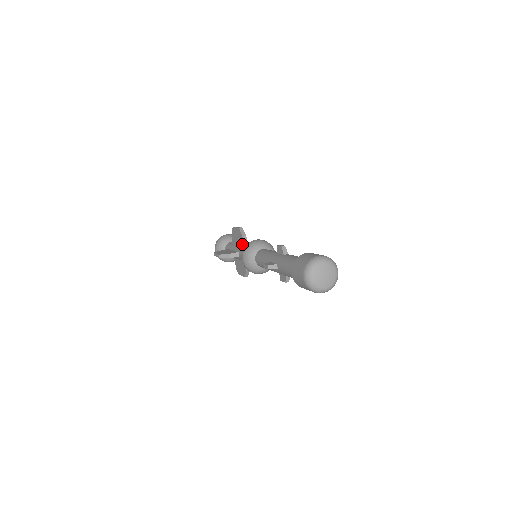
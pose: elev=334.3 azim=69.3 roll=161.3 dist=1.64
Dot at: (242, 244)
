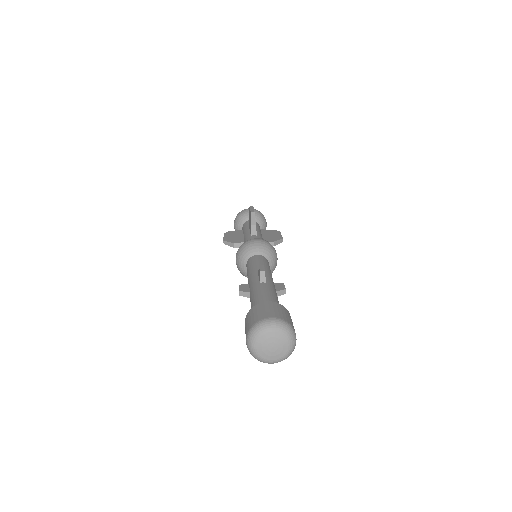
Dot at: (250, 233)
